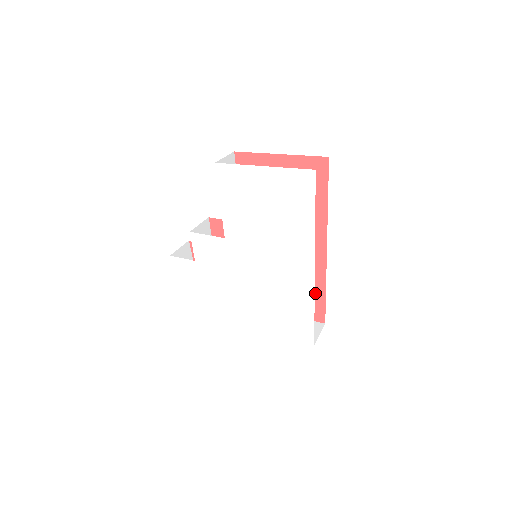
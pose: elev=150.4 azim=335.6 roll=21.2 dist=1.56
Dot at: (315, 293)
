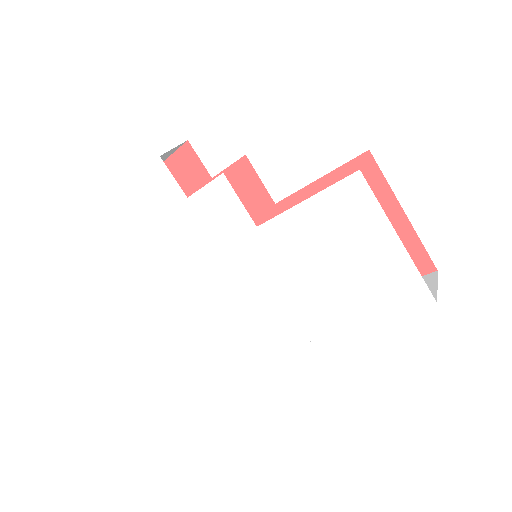
Dot at: occluded
